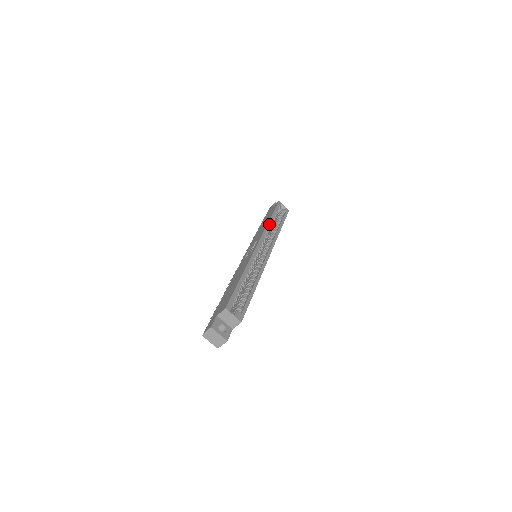
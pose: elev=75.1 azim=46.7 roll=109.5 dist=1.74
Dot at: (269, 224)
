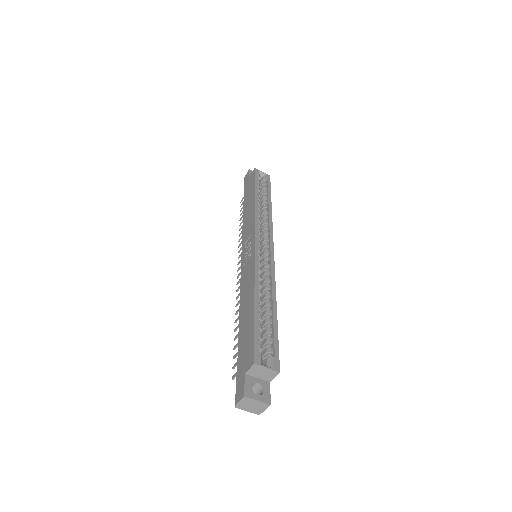
Dot at: (256, 206)
